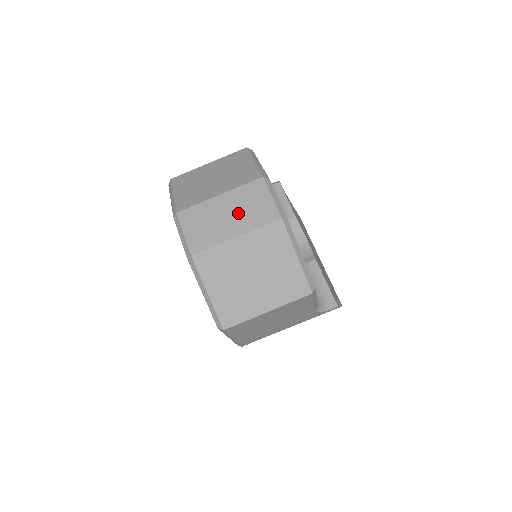
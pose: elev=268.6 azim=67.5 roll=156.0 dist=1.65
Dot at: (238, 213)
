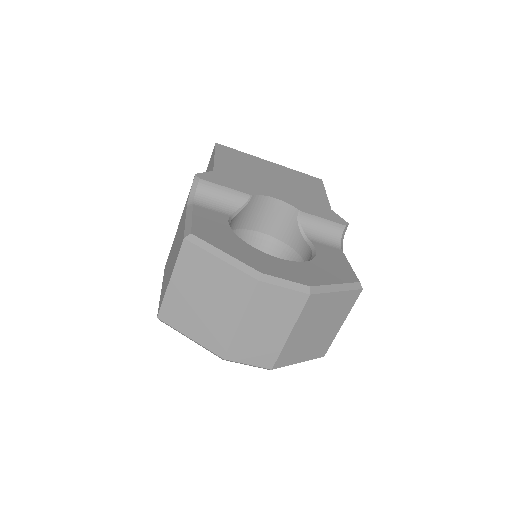
Dot at: (272, 320)
